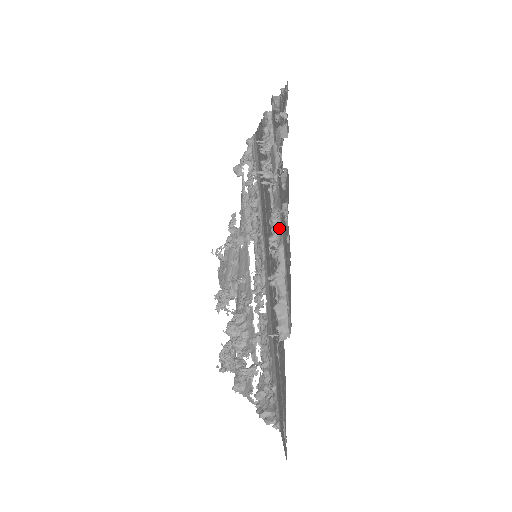
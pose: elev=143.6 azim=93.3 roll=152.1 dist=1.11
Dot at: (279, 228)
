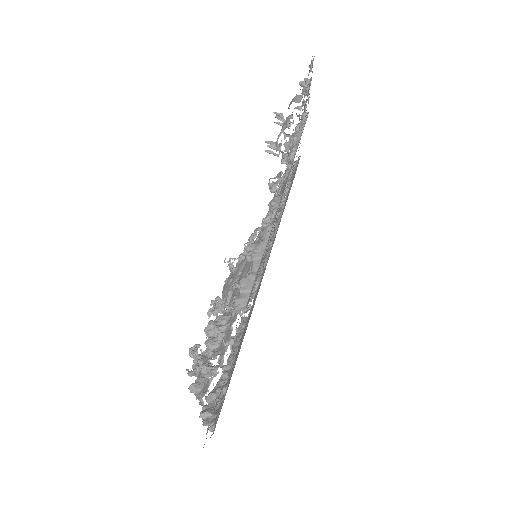
Dot at: (276, 211)
